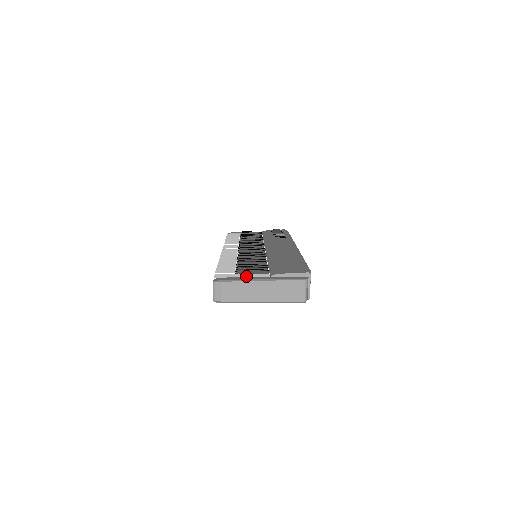
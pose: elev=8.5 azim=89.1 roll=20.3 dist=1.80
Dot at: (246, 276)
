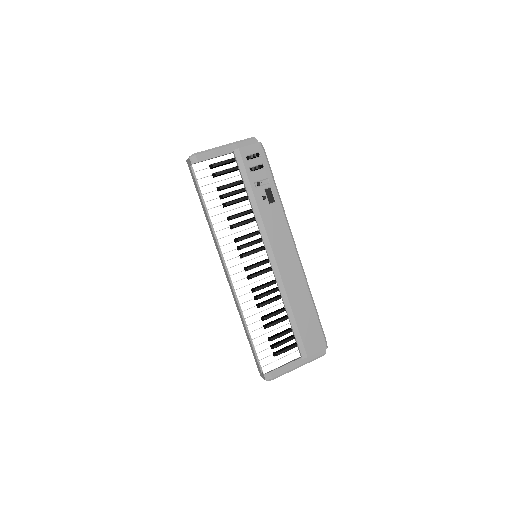
Dot at: (284, 359)
